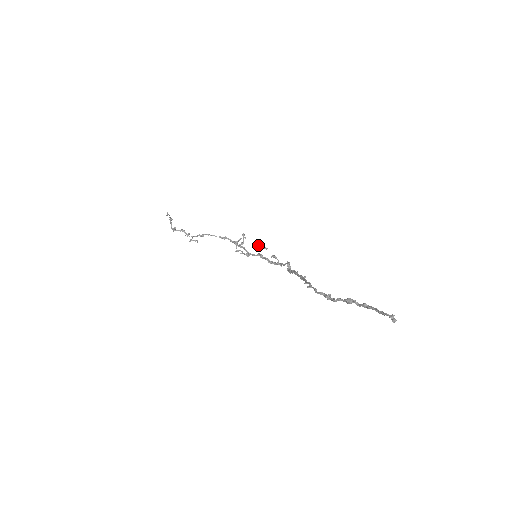
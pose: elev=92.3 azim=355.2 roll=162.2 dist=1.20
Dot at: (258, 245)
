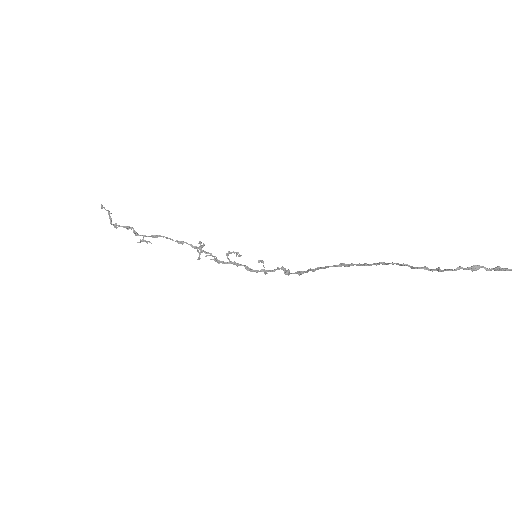
Dot at: (228, 252)
